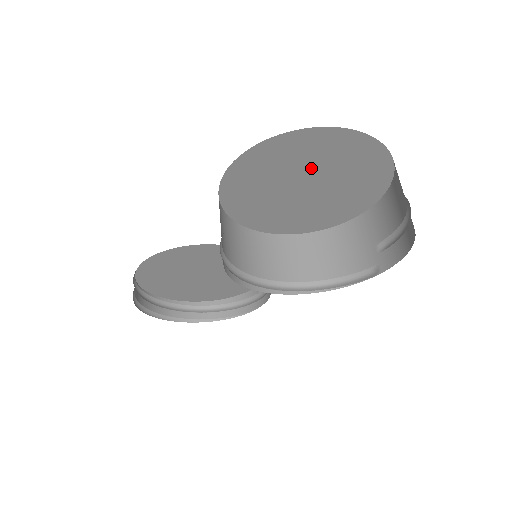
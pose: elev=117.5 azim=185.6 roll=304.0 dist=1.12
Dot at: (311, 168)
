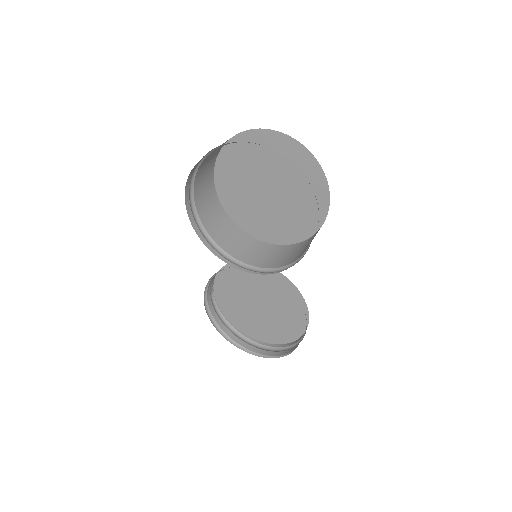
Dot at: (259, 169)
